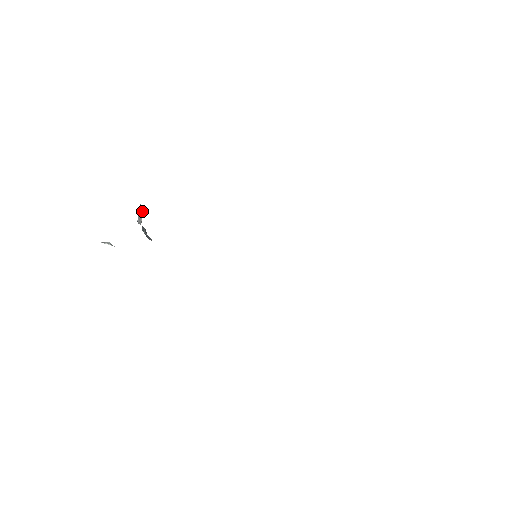
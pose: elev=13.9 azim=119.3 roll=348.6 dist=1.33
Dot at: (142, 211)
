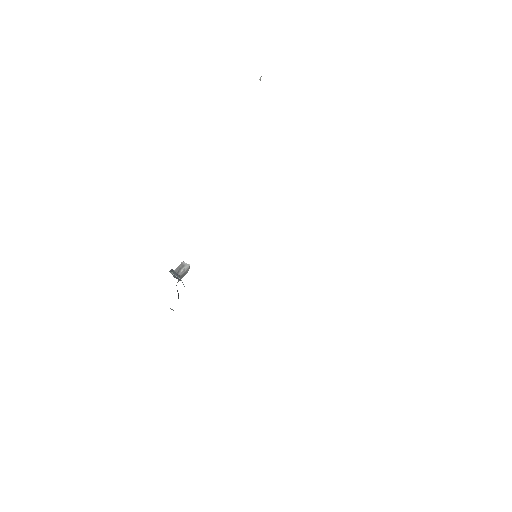
Dot at: (184, 266)
